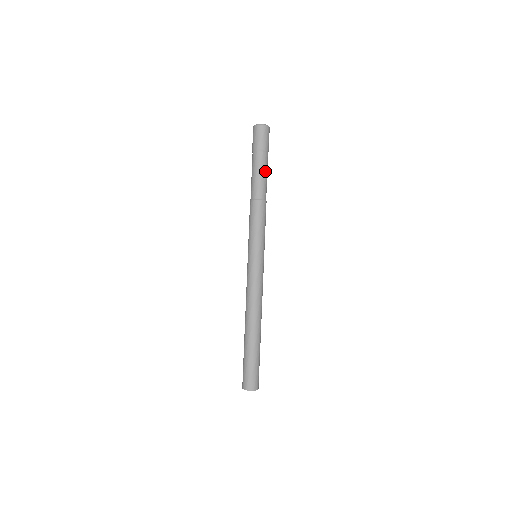
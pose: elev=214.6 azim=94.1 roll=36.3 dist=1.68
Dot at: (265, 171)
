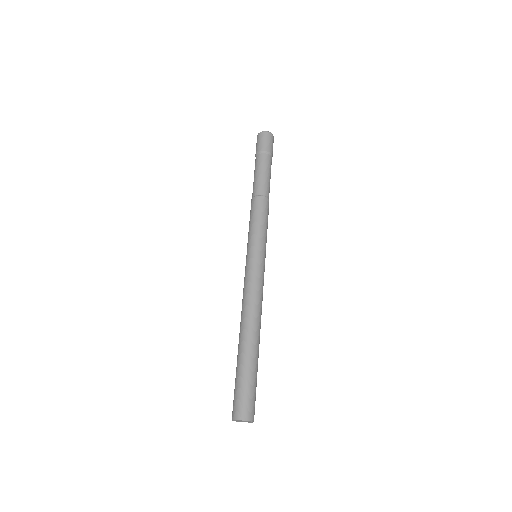
Dot at: (263, 170)
